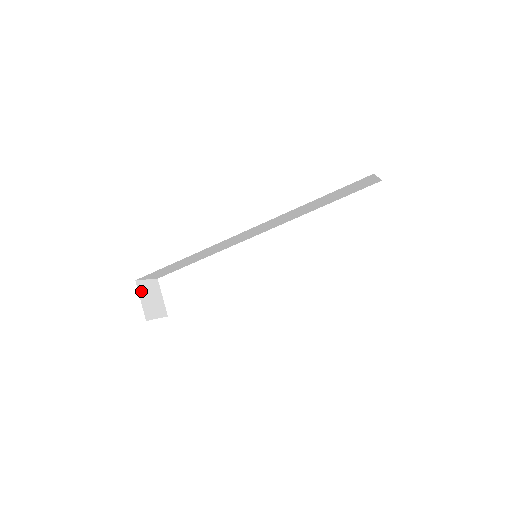
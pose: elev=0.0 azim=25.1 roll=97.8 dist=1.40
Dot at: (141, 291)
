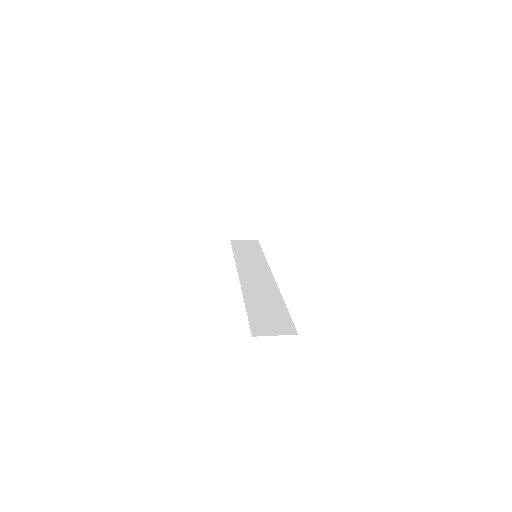
Dot at: (234, 217)
